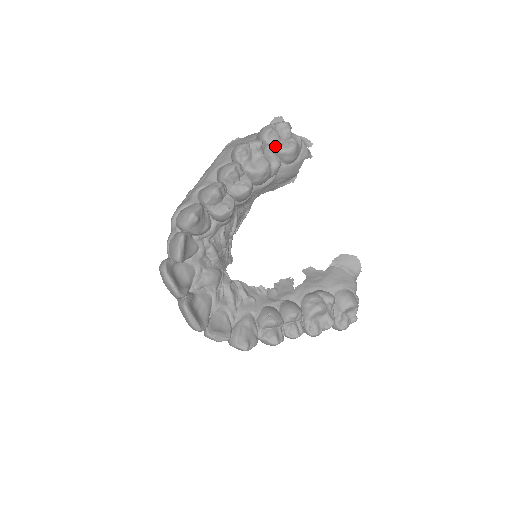
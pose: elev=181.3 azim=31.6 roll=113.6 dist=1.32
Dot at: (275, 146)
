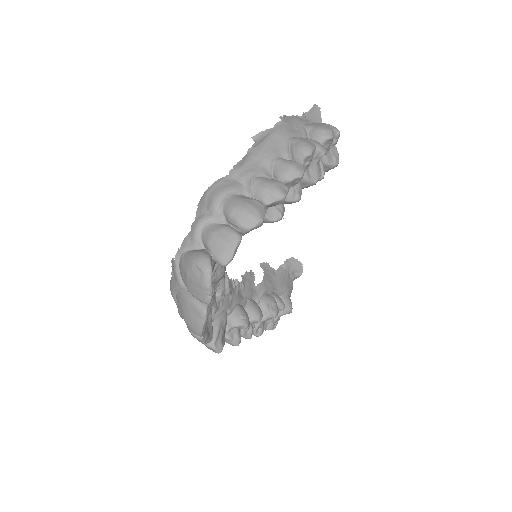
Dot at: occluded
